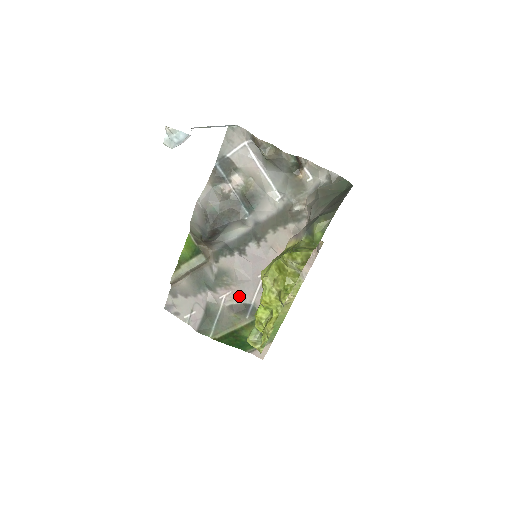
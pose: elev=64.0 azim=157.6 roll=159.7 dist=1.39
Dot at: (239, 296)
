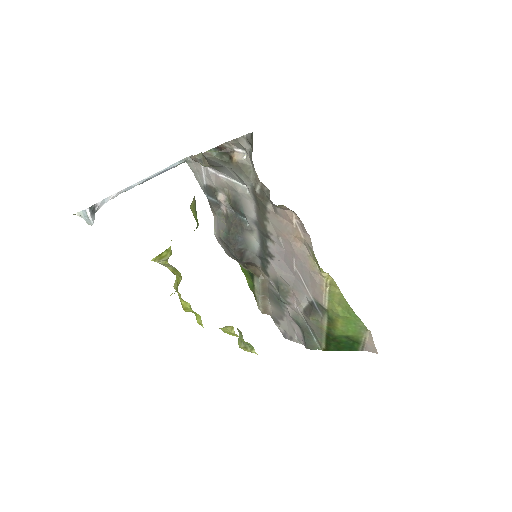
Dot at: (301, 298)
